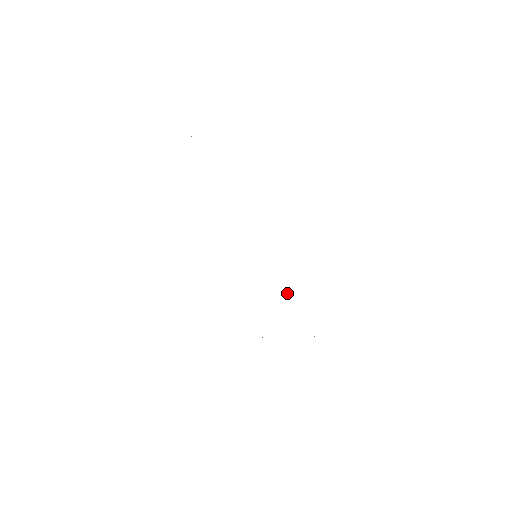
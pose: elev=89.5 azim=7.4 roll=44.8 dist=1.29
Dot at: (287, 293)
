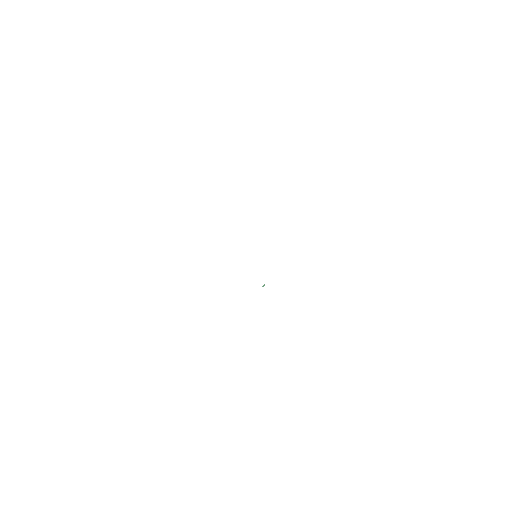
Dot at: (263, 285)
